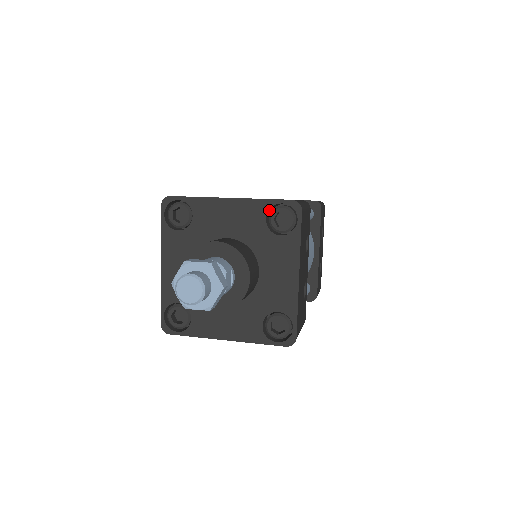
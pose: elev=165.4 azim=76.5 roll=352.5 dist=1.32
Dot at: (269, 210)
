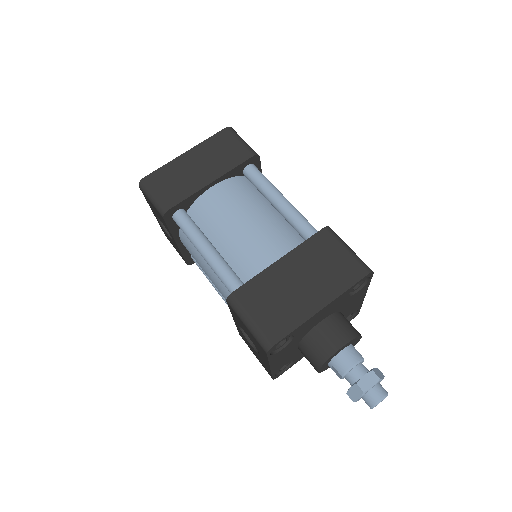
Dot at: occluded
